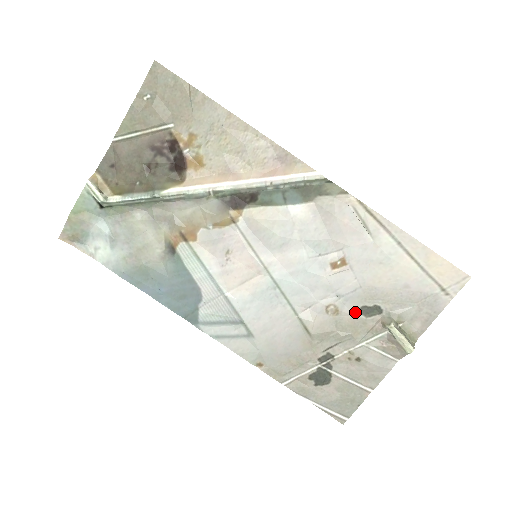
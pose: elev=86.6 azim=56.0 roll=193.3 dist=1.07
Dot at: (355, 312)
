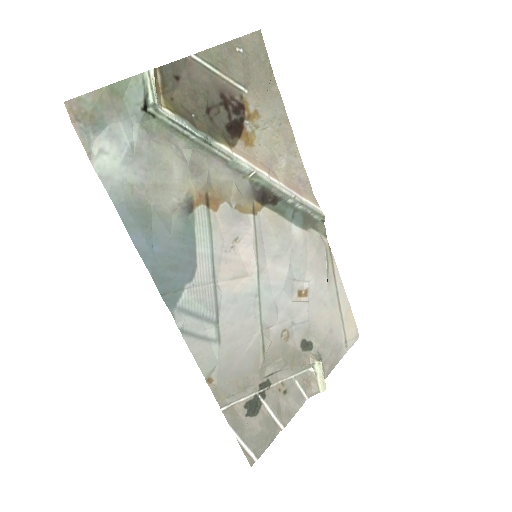
Dot at: (298, 343)
